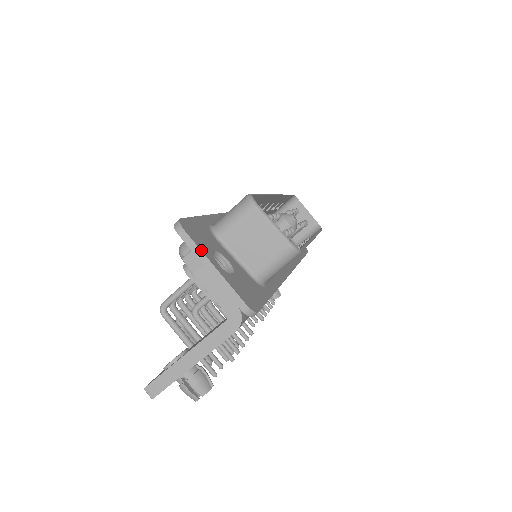
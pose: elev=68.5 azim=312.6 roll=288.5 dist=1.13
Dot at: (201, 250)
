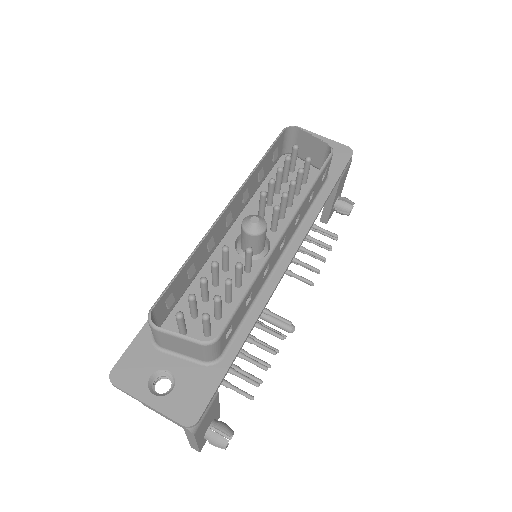
Dot at: (132, 396)
